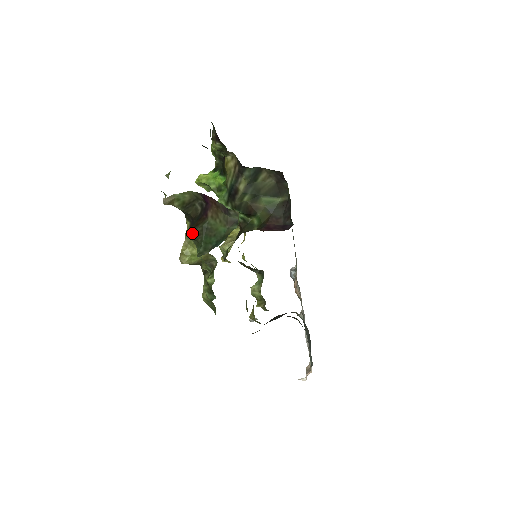
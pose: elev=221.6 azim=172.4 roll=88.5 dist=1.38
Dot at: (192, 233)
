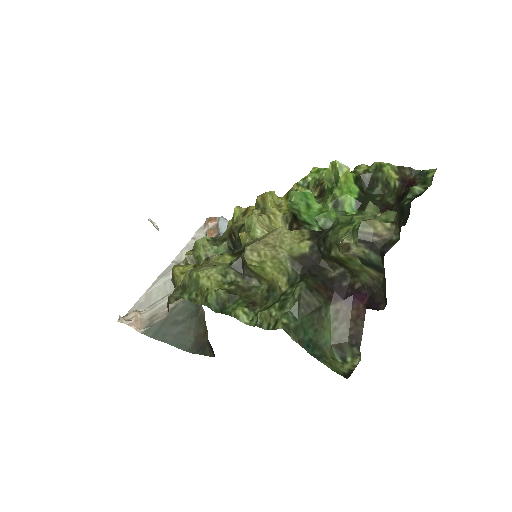
Dot at: (307, 292)
